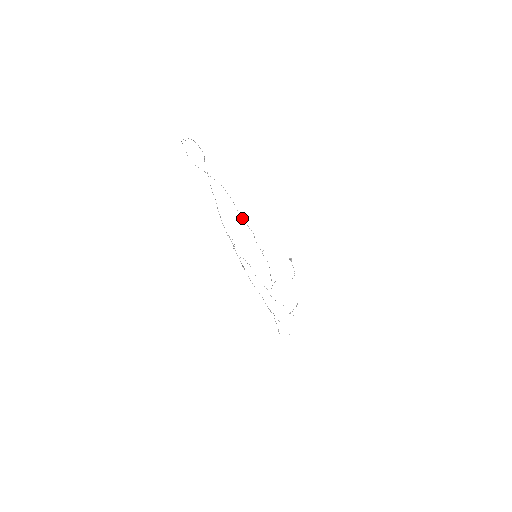
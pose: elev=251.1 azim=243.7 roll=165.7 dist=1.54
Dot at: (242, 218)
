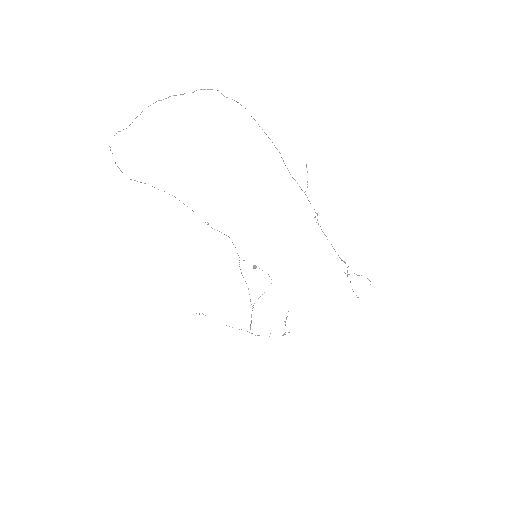
Dot at: occluded
